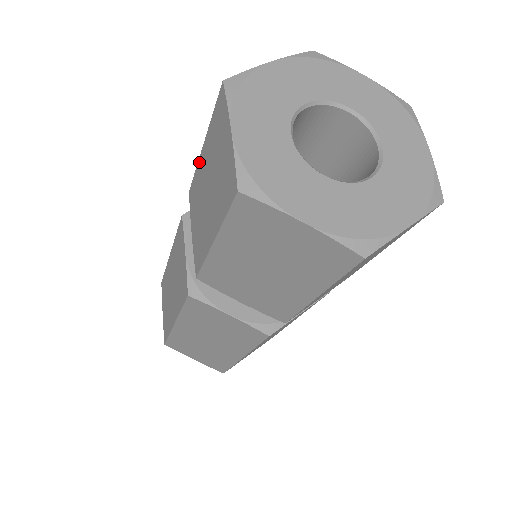
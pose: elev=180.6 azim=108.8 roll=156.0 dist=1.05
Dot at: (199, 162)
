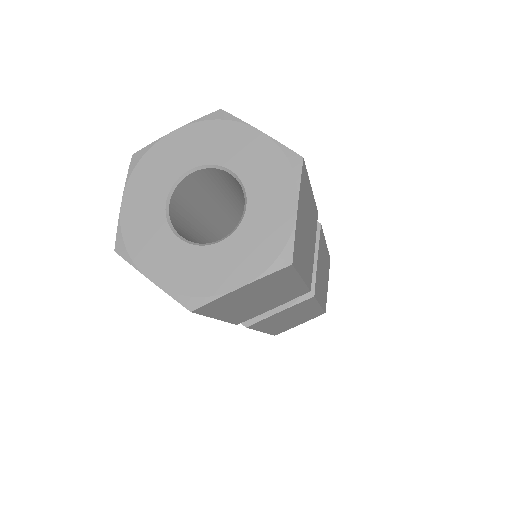
Dot at: occluded
